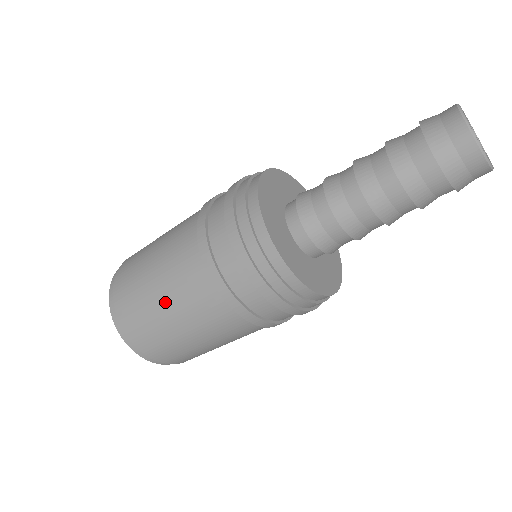
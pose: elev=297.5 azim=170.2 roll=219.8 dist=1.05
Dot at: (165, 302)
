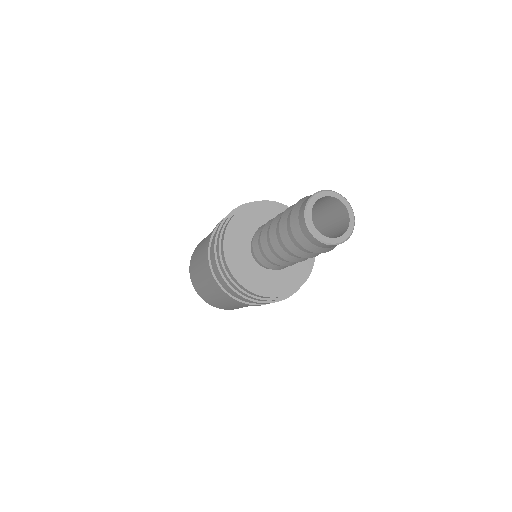
Dot at: occluded
